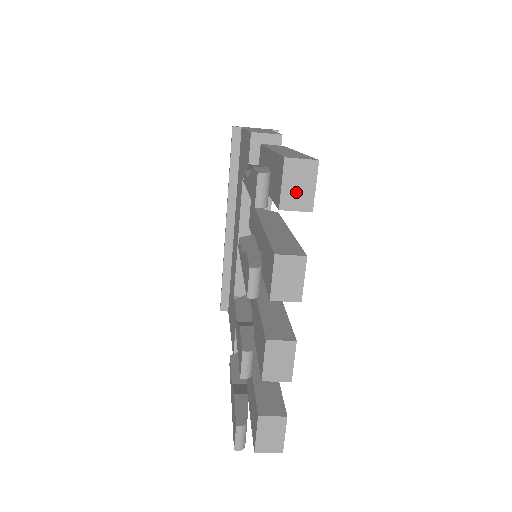
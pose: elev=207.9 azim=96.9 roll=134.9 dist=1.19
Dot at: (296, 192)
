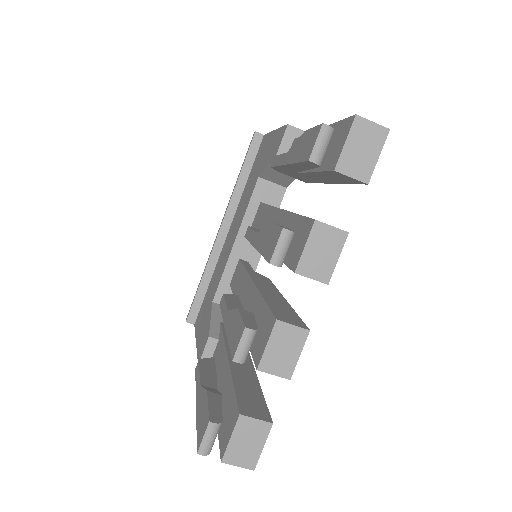
Dot at: (357, 156)
